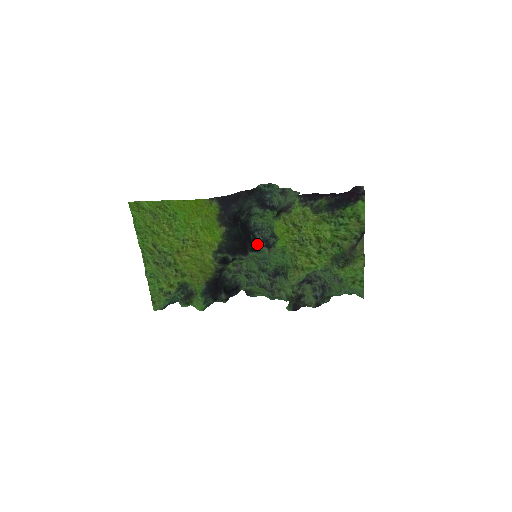
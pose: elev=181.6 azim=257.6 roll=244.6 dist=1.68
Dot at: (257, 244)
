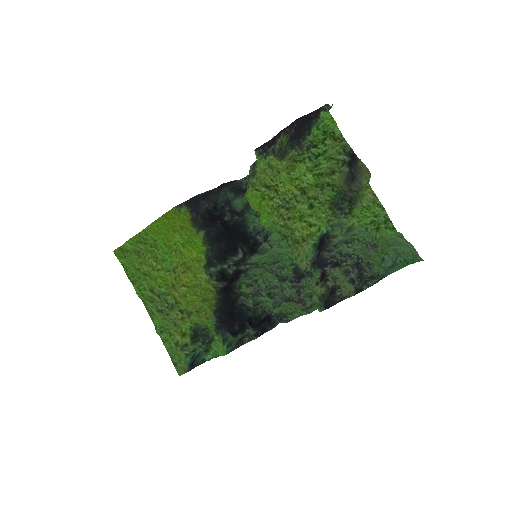
Dot at: (258, 245)
